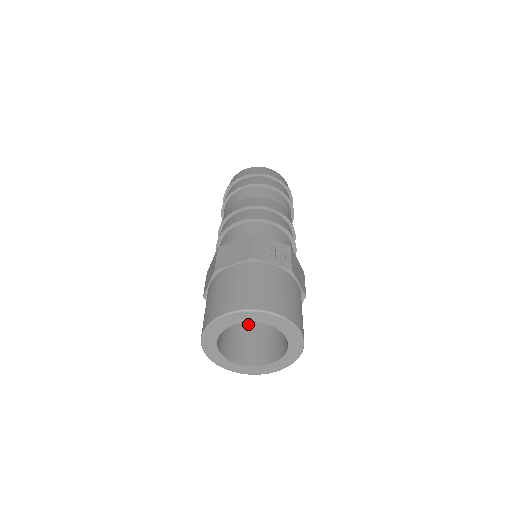
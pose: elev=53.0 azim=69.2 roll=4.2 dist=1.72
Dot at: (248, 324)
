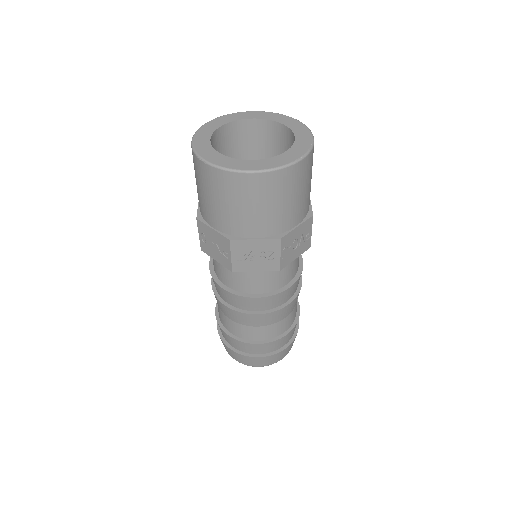
Dot at: occluded
